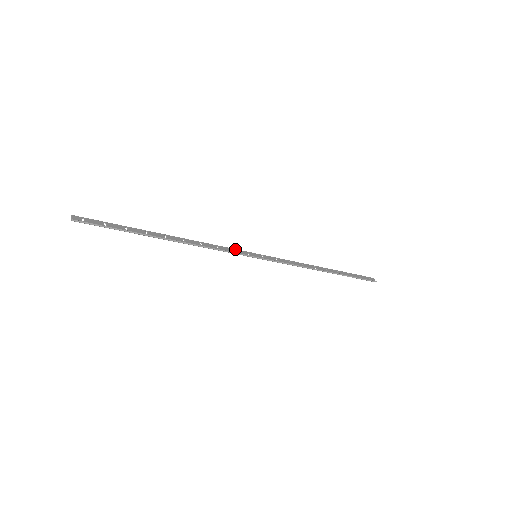
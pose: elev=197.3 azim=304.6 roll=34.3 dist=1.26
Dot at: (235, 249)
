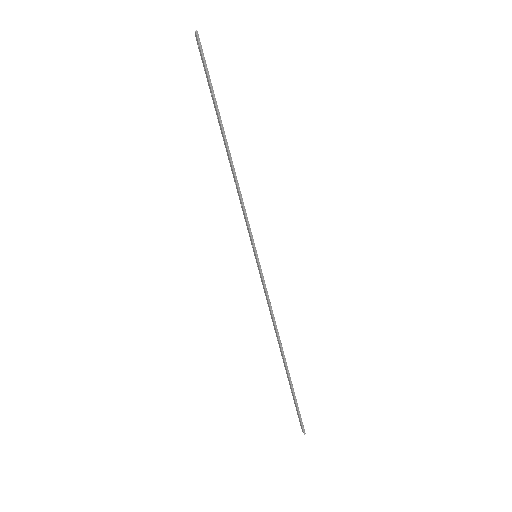
Dot at: (248, 228)
